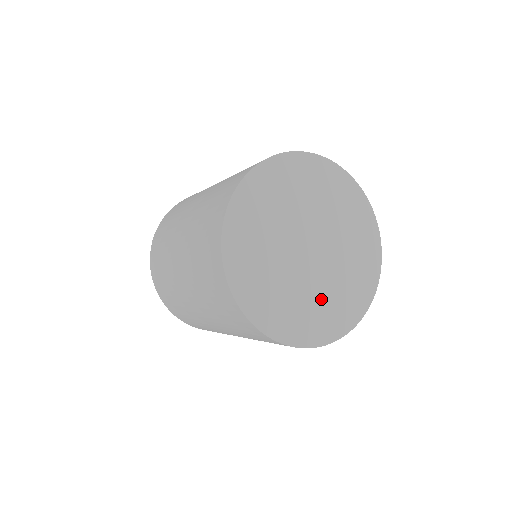
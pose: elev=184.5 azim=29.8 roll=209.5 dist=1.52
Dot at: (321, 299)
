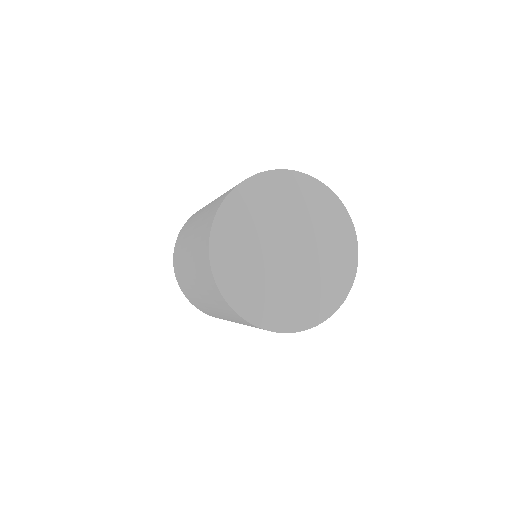
Dot at: (311, 286)
